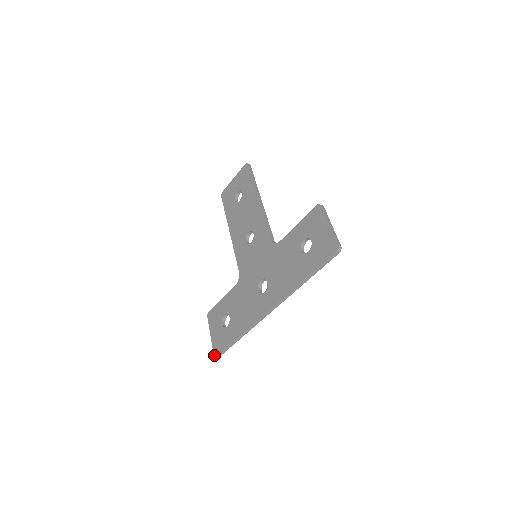
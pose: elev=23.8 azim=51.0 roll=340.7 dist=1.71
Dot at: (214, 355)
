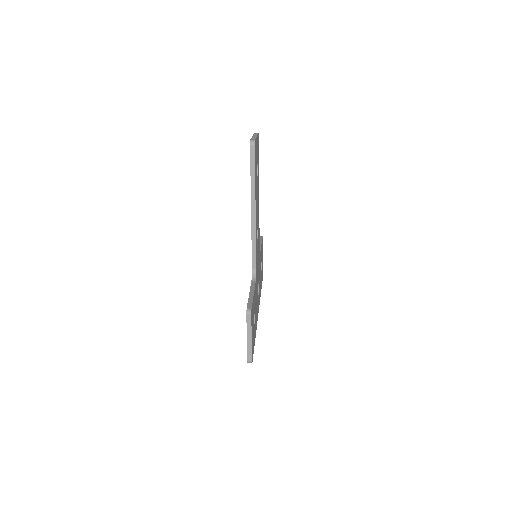
Dot at: occluded
